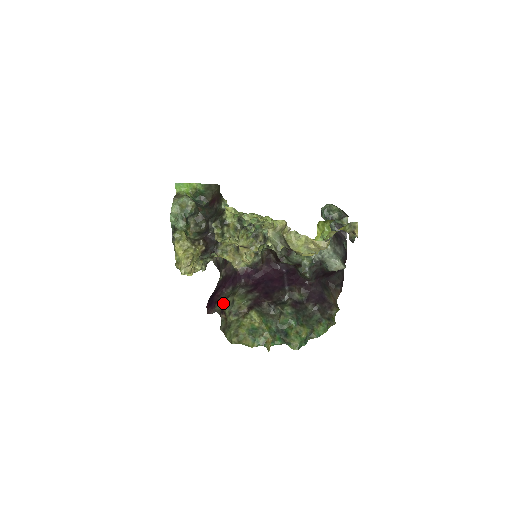
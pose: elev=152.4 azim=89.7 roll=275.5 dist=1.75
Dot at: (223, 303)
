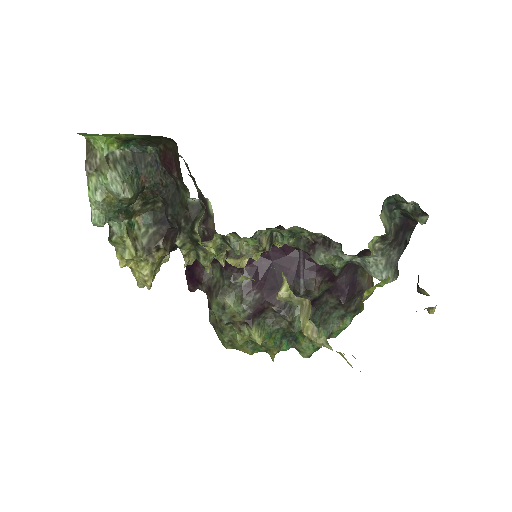
Dot at: (209, 295)
